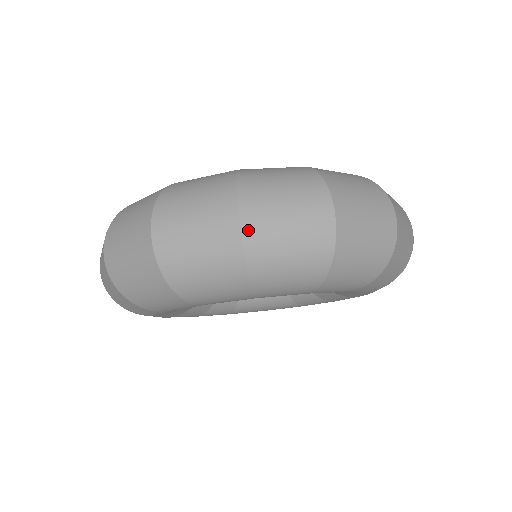
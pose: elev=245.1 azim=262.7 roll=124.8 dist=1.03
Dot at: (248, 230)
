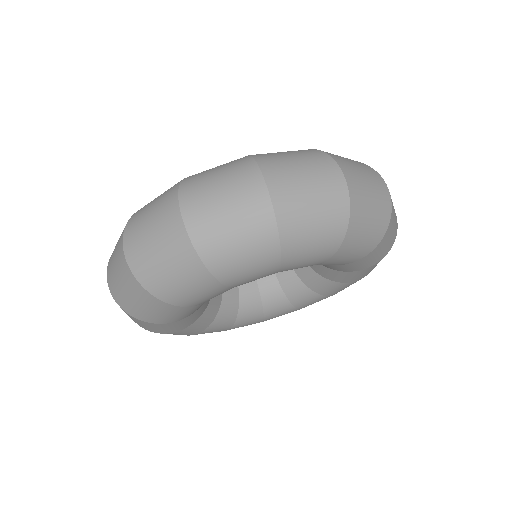
Dot at: (276, 195)
